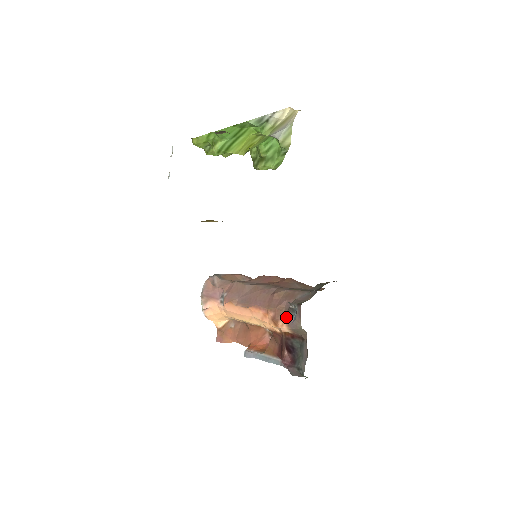
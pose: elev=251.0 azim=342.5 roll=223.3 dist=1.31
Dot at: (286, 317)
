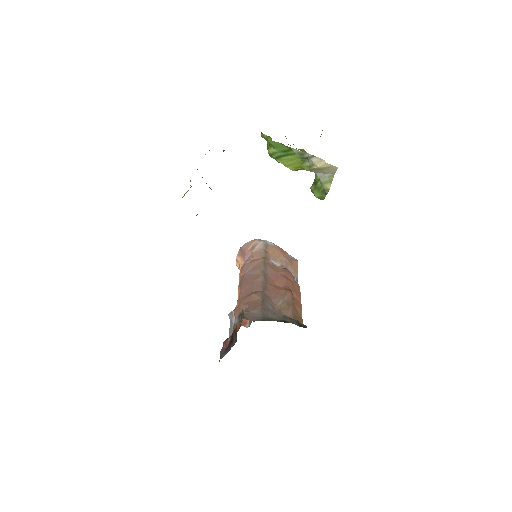
Dot at: (237, 317)
